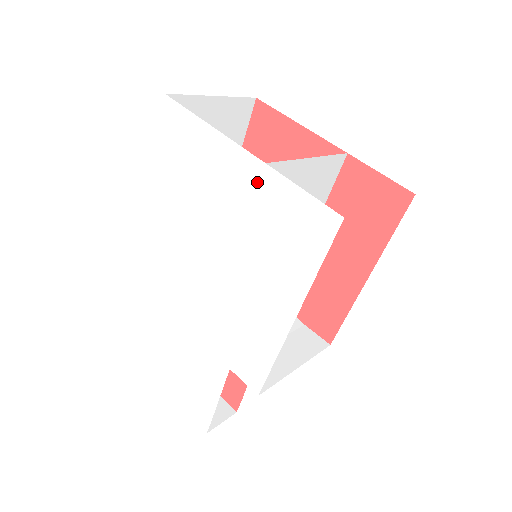
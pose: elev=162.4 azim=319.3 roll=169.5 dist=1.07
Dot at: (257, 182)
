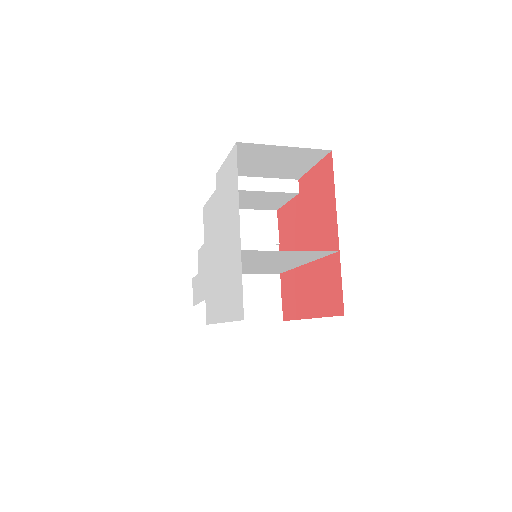
Dot at: (237, 252)
